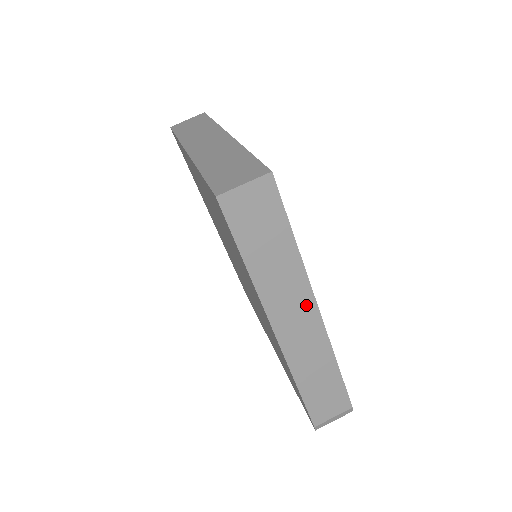
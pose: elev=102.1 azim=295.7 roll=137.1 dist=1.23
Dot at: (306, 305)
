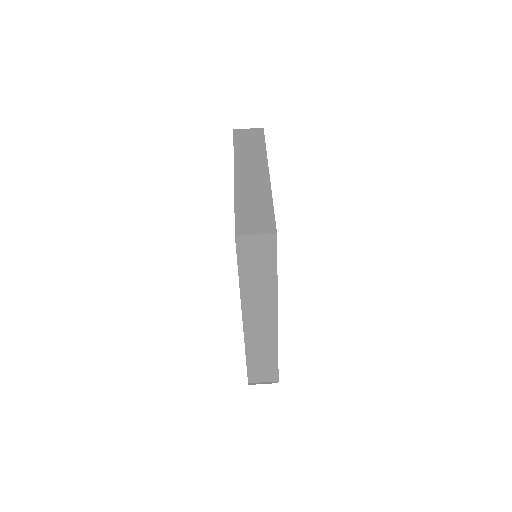
Dot at: (270, 313)
